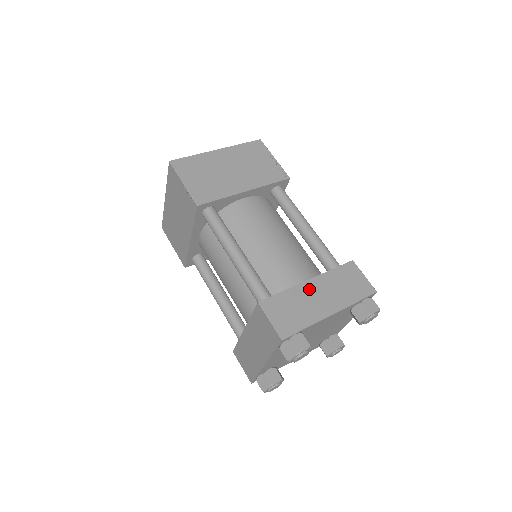
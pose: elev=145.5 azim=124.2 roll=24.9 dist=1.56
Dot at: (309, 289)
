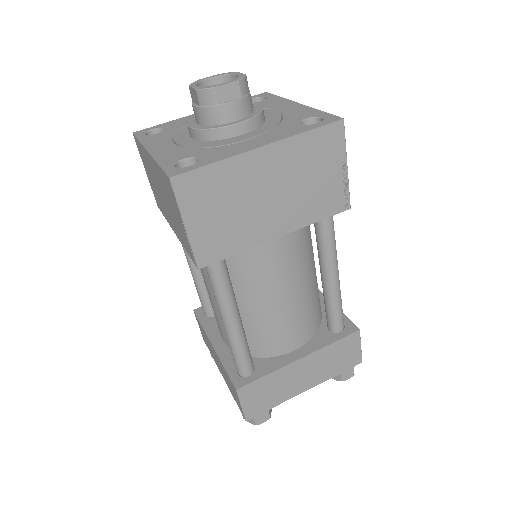
Dot at: (296, 369)
